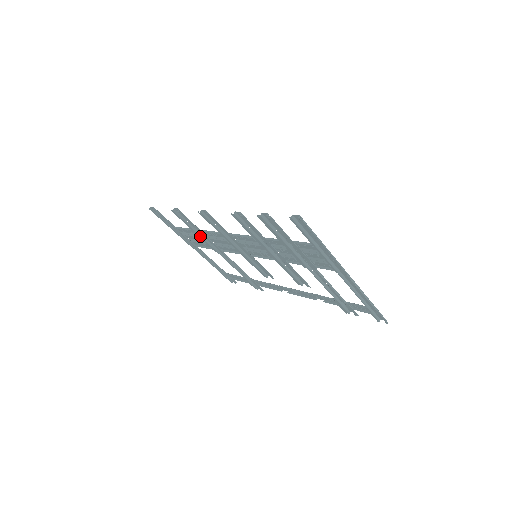
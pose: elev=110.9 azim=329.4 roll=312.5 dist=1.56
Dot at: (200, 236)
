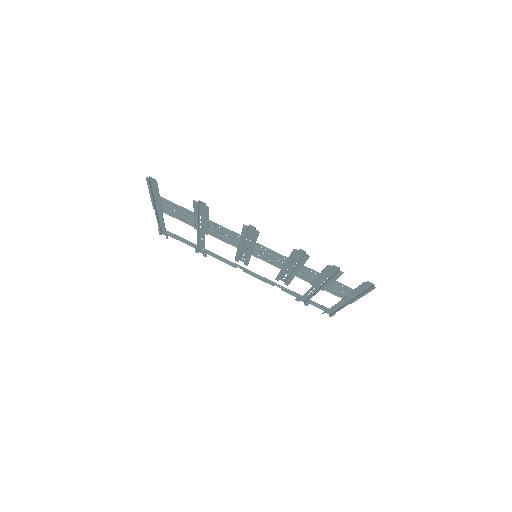
Dot at: (197, 220)
